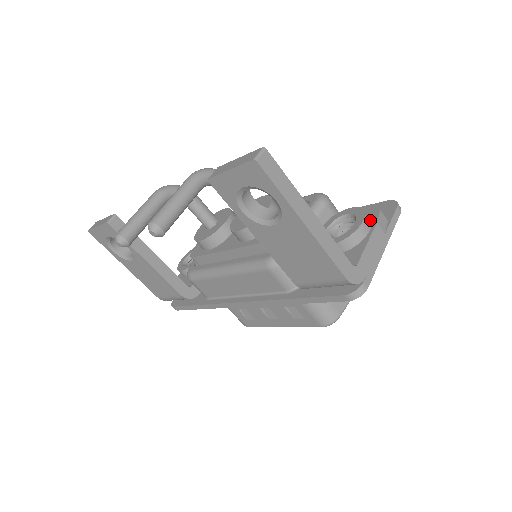
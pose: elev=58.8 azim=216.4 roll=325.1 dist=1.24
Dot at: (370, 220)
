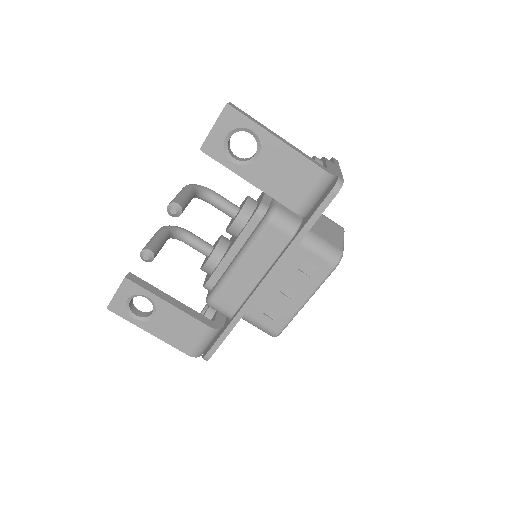
Dot at: occluded
